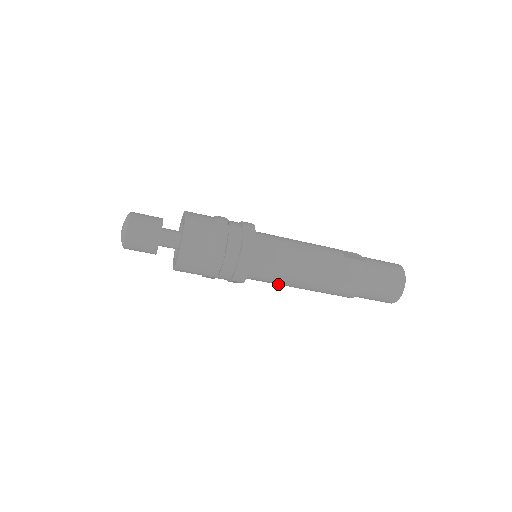
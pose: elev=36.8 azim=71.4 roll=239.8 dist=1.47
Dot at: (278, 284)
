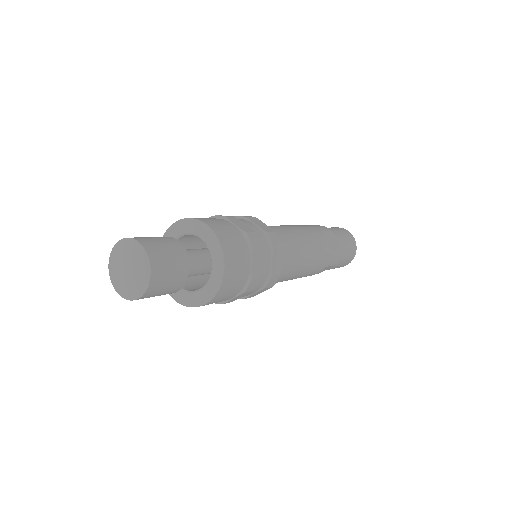
Dot at: occluded
